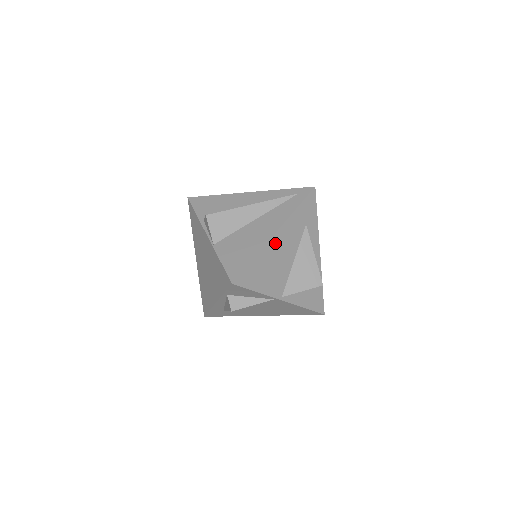
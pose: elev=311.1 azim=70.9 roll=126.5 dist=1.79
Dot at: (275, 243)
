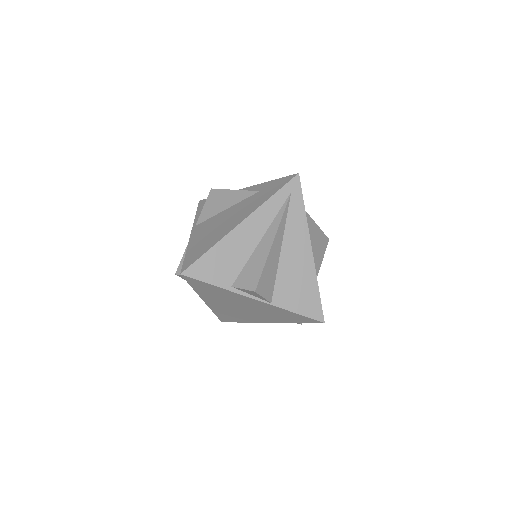
Dot at: occluded
